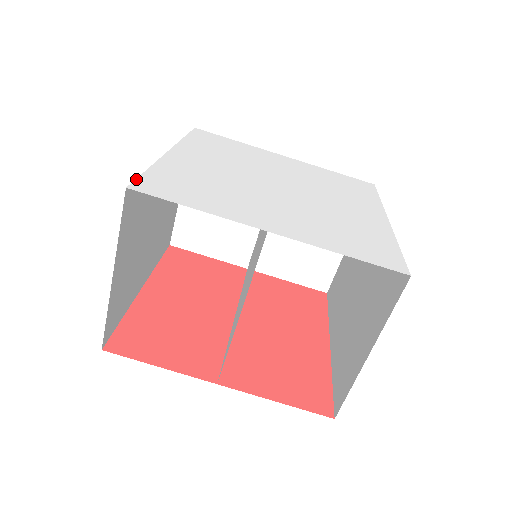
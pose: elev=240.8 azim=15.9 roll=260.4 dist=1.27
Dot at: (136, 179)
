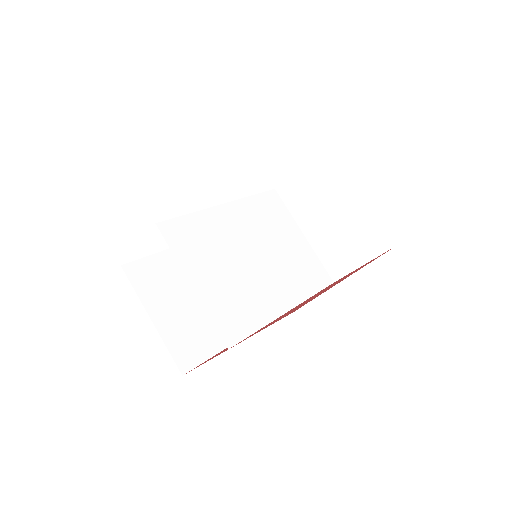
Dot at: (134, 261)
